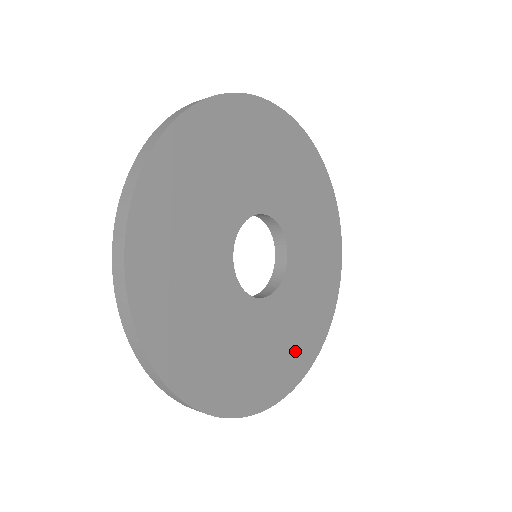
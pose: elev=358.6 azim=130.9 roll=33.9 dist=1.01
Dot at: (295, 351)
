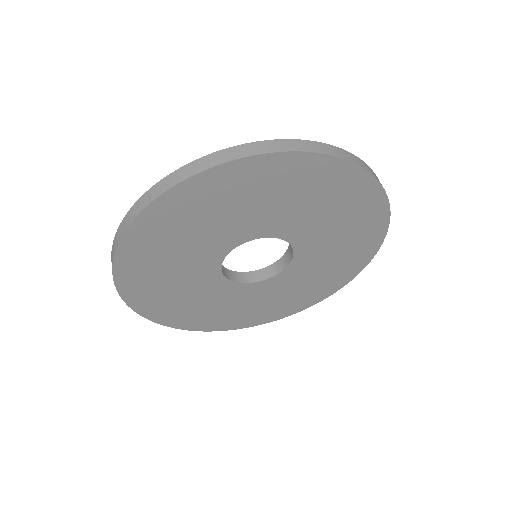
Dot at: (337, 271)
